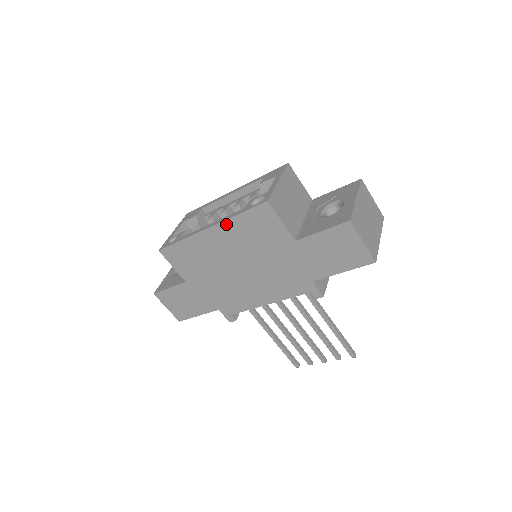
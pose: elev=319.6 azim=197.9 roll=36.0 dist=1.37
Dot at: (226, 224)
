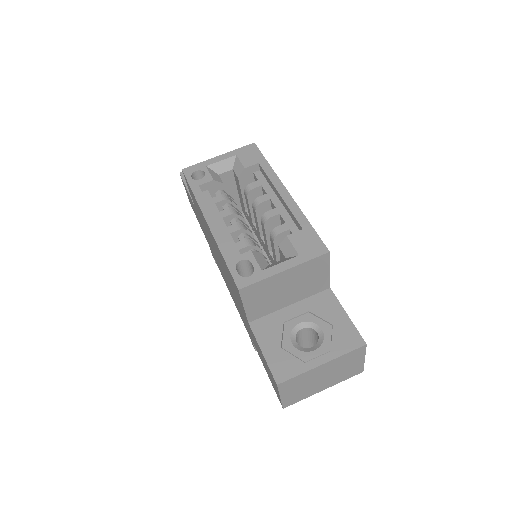
Dot at: (216, 243)
